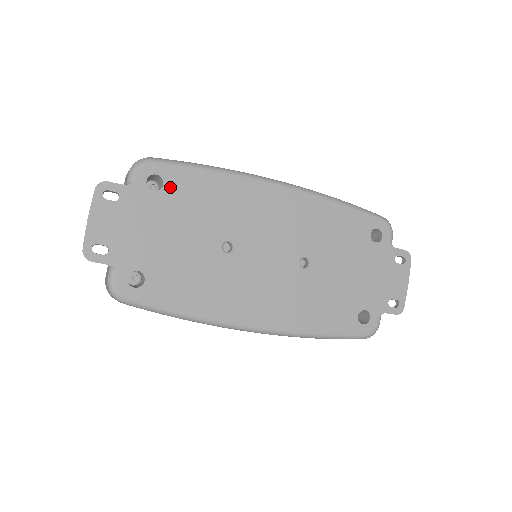
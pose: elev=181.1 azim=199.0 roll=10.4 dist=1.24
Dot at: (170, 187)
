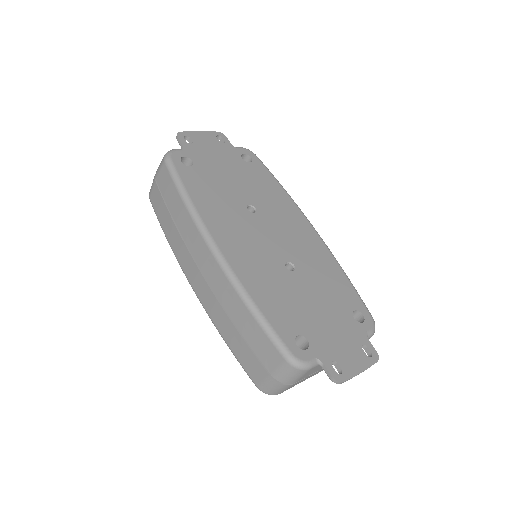
Dot at: (252, 166)
